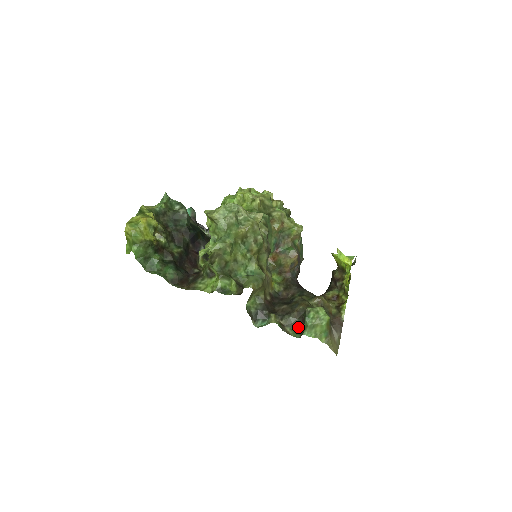
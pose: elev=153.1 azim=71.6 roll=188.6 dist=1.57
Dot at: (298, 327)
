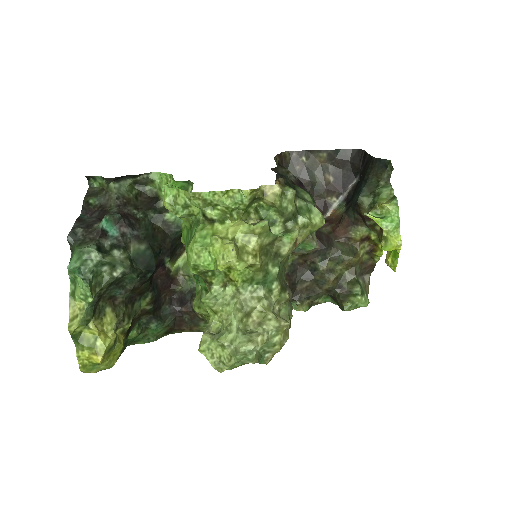
Dot at: (327, 294)
